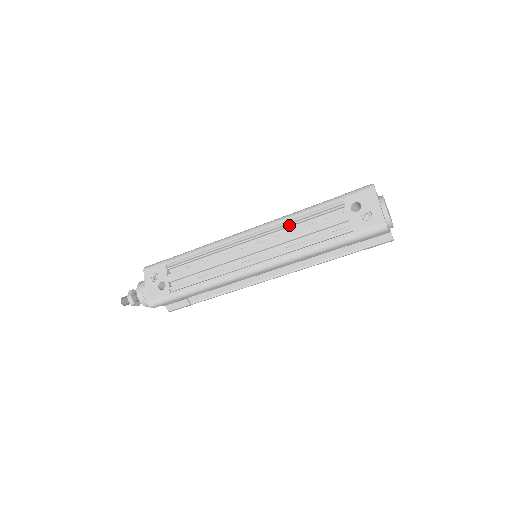
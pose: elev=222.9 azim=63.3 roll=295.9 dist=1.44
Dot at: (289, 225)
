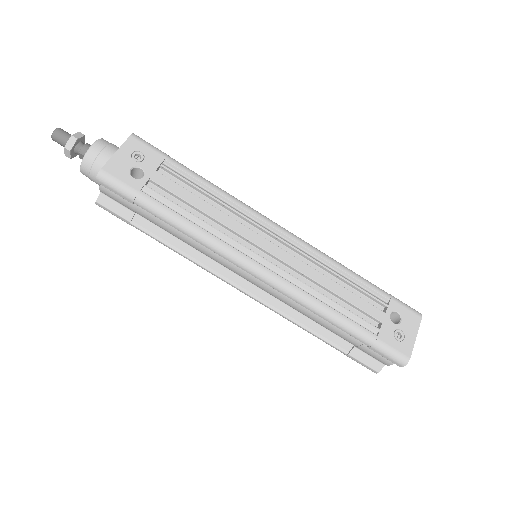
Dot at: (327, 267)
